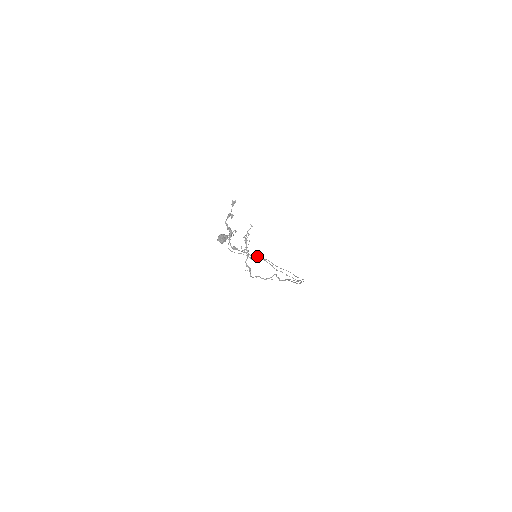
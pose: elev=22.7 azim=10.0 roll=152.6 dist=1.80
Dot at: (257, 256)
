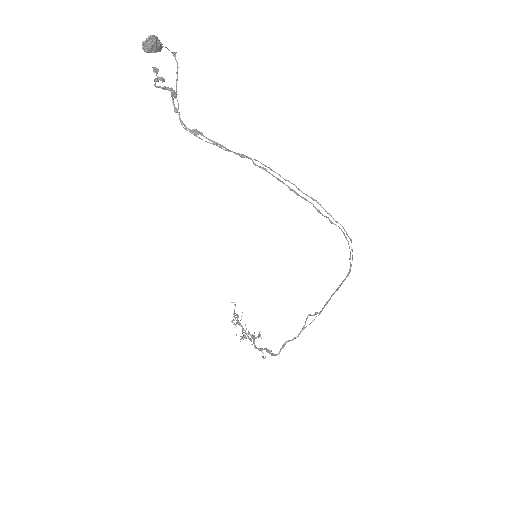
Dot at: (246, 157)
